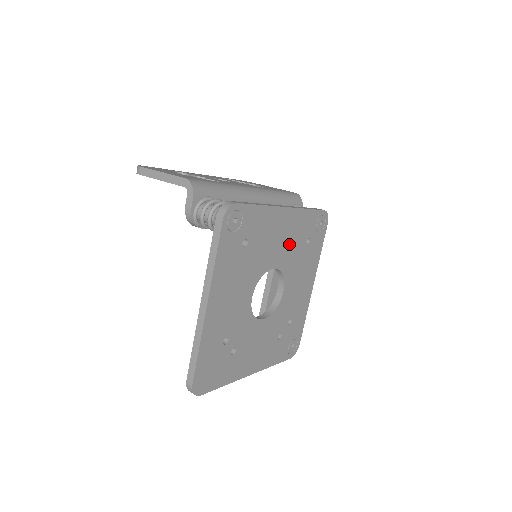
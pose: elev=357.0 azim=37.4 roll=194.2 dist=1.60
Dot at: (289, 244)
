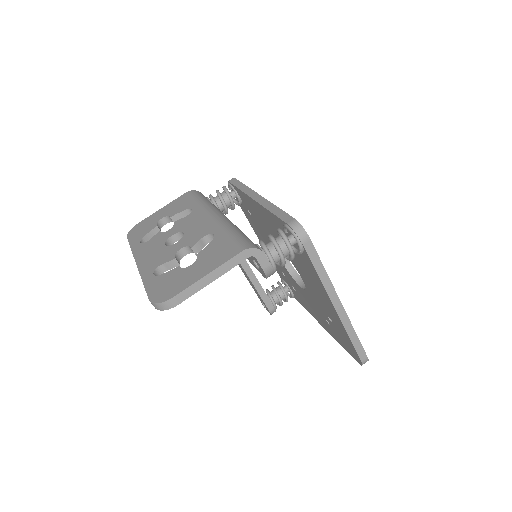
Dot at: occluded
